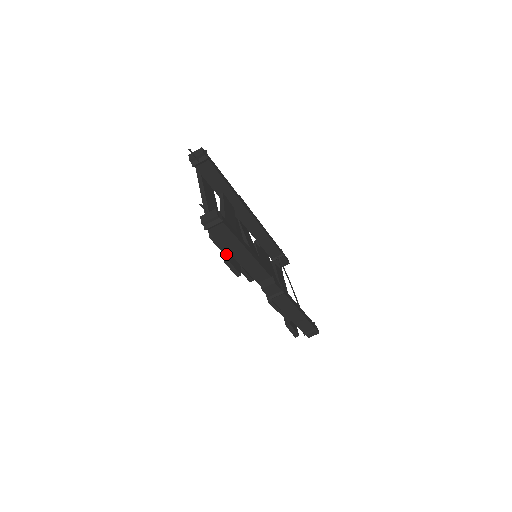
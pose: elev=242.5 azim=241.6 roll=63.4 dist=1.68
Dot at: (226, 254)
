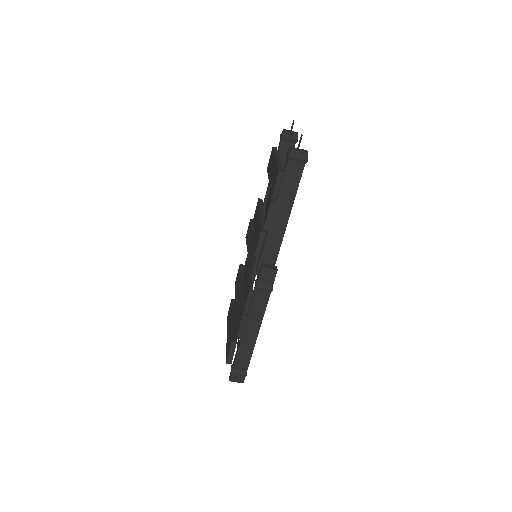
Dot at: (274, 200)
